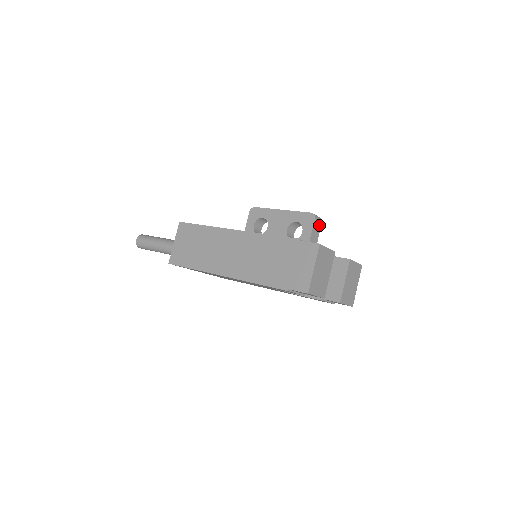
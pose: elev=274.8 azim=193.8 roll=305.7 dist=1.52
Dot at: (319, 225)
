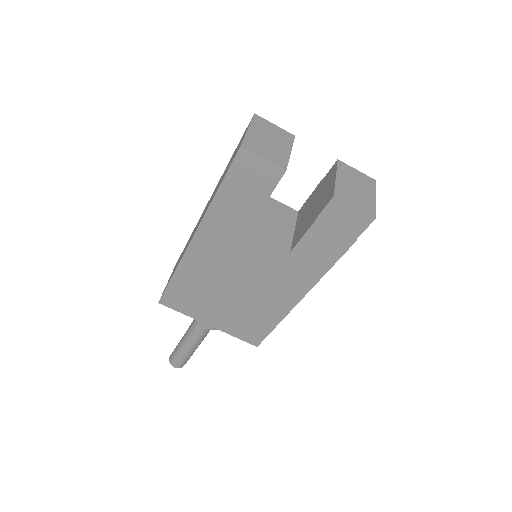
Dot at: occluded
